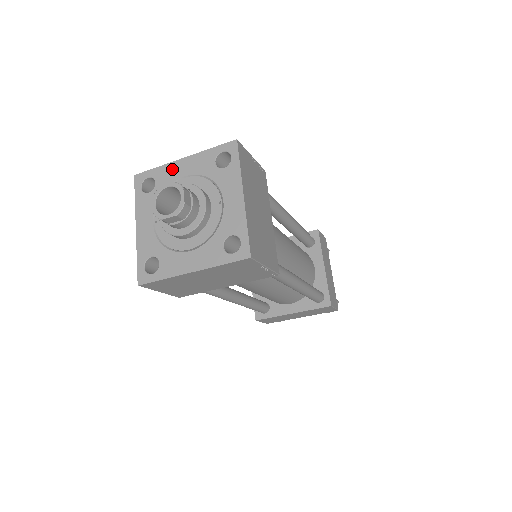
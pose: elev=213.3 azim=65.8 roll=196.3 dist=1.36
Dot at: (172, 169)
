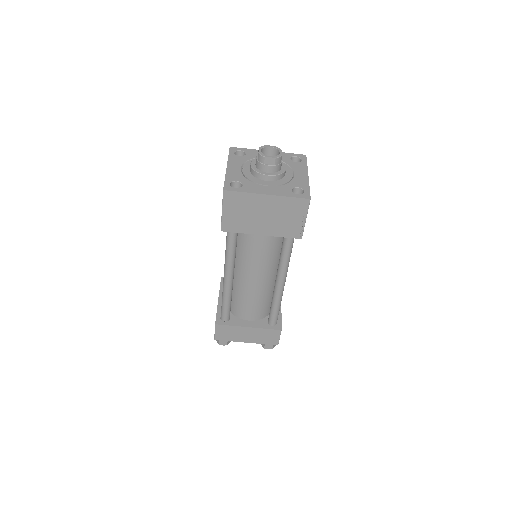
Dot at: occluded
